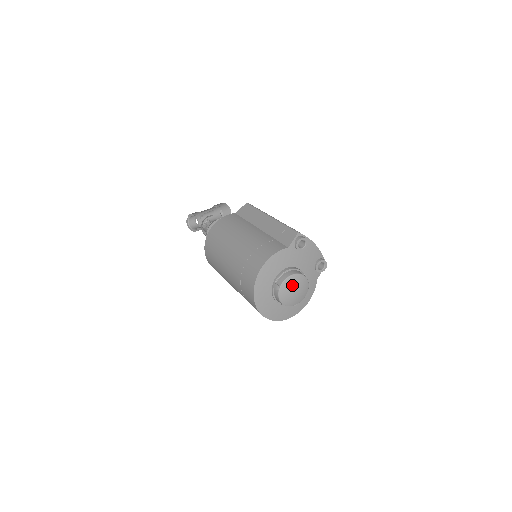
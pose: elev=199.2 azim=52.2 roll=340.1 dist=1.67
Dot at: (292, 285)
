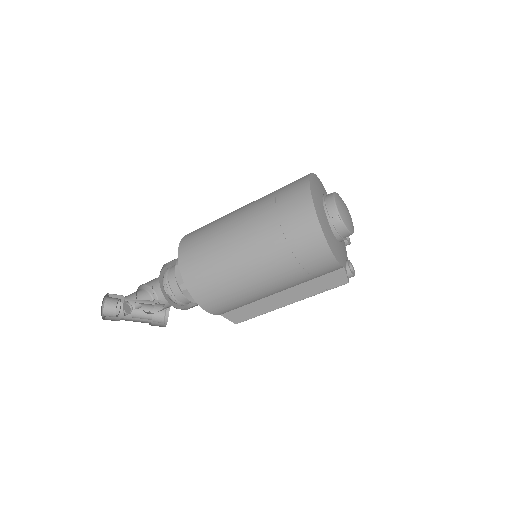
Dot at: (347, 208)
